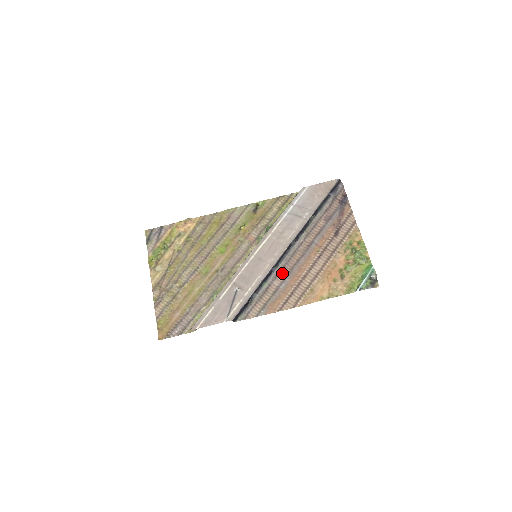
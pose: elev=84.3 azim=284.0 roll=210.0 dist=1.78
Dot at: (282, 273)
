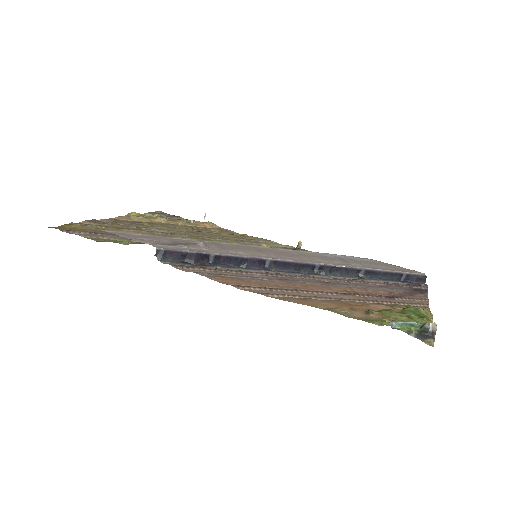
Dot at: (275, 276)
